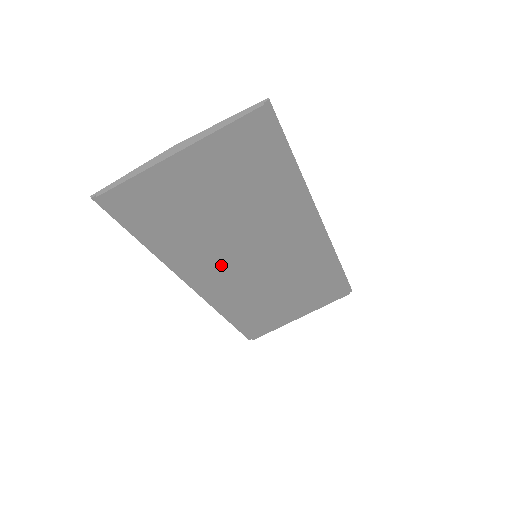
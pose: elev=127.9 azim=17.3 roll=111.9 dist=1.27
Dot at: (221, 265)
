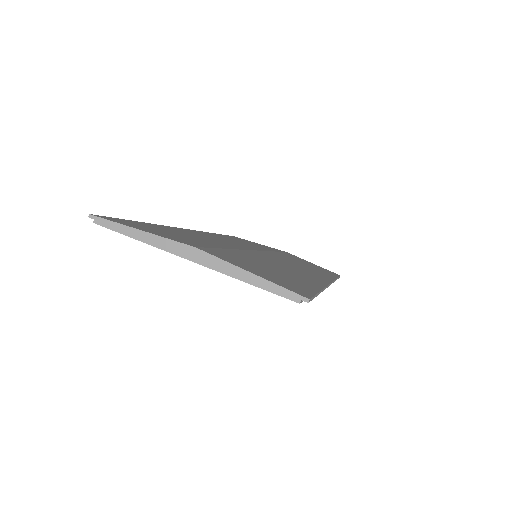
Dot at: occluded
